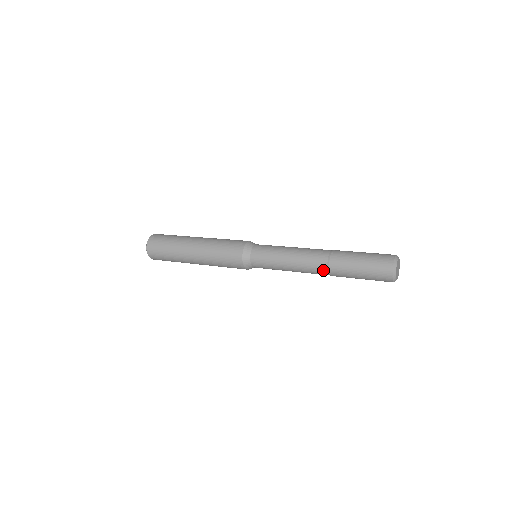
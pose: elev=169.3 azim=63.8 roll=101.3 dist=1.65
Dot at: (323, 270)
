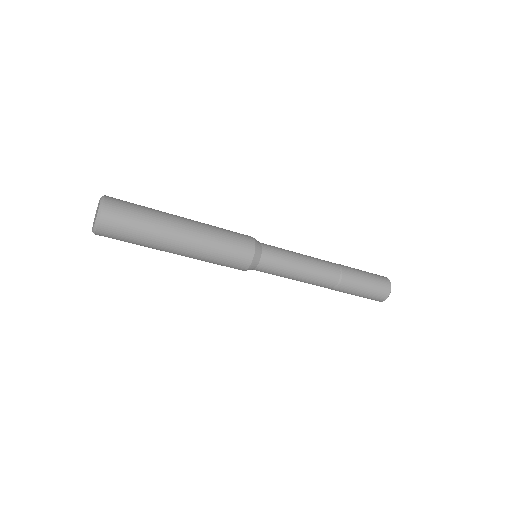
Dot at: (336, 275)
